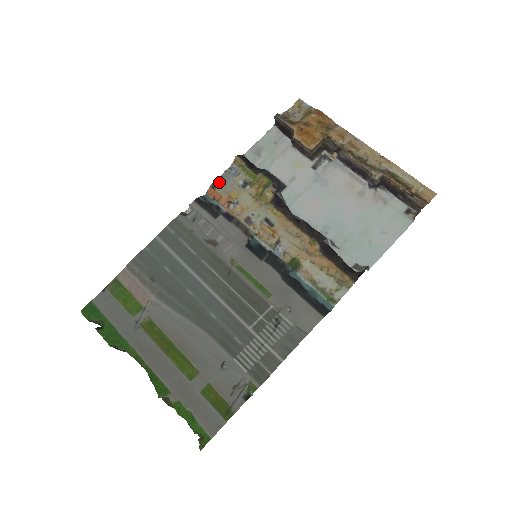
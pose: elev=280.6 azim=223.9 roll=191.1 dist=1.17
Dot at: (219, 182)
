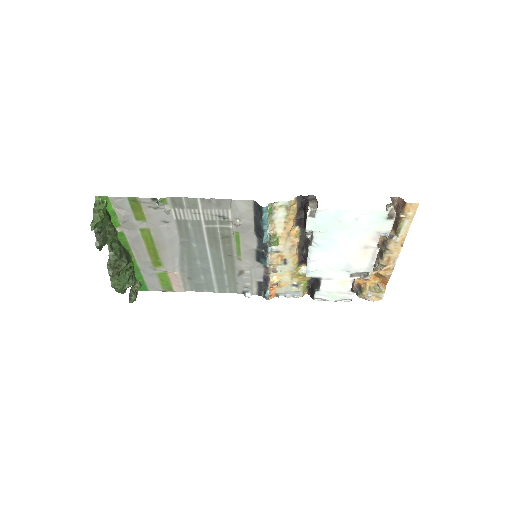
Dot at: (282, 294)
